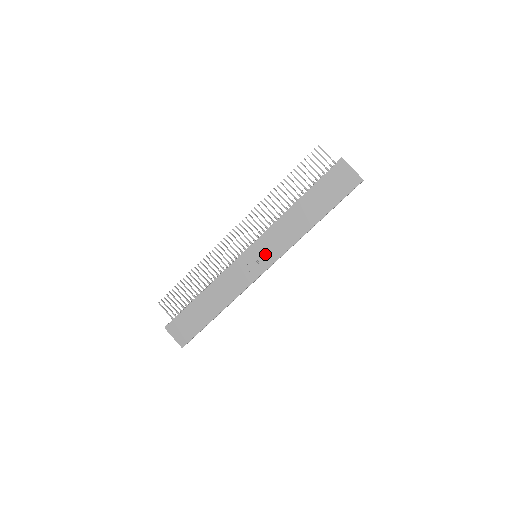
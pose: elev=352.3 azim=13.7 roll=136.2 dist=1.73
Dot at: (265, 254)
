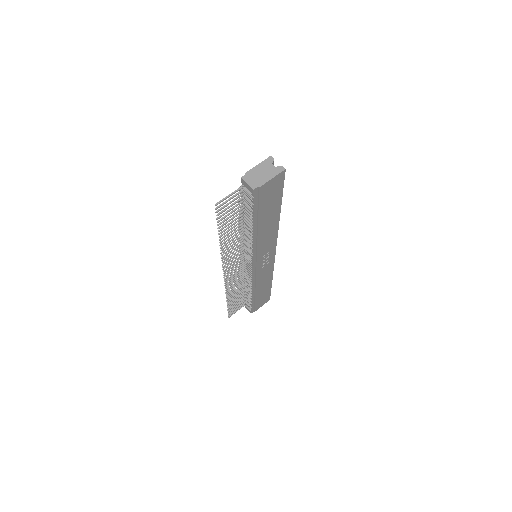
Dot at: (266, 254)
